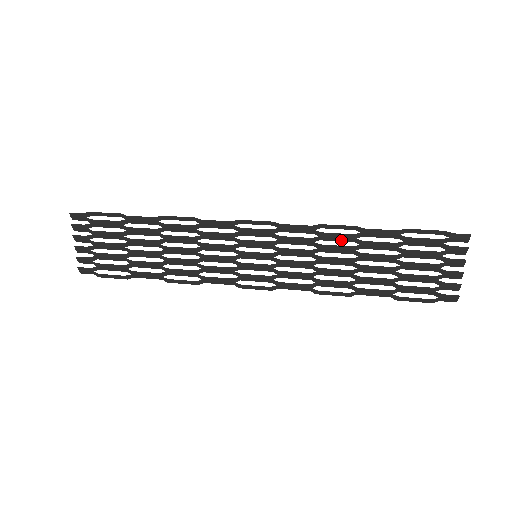
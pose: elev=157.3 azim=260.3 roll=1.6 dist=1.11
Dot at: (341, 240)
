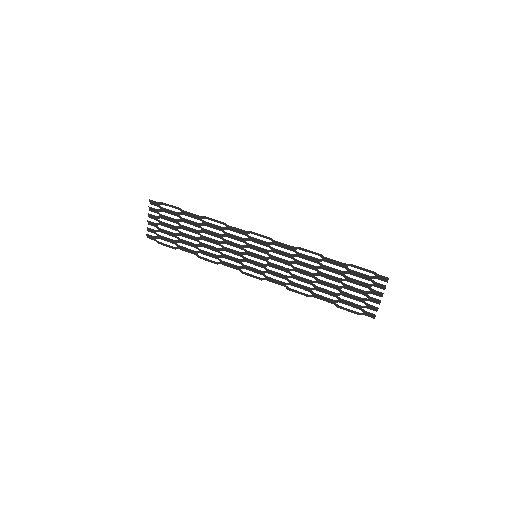
Dot at: (310, 260)
